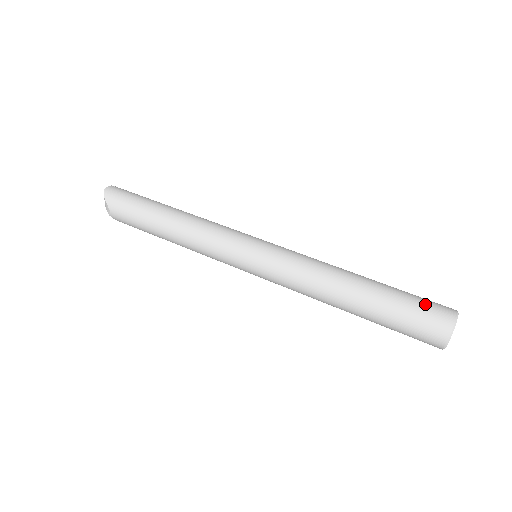
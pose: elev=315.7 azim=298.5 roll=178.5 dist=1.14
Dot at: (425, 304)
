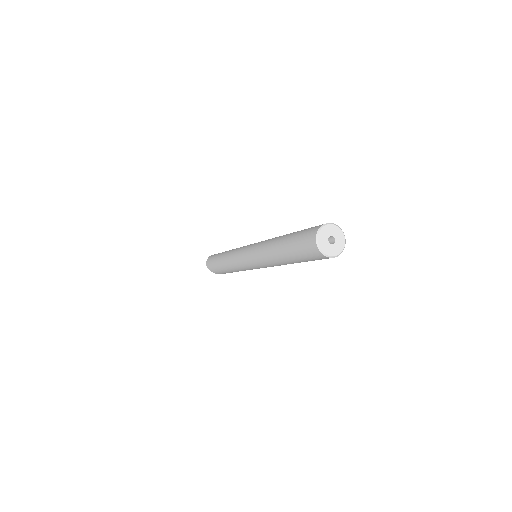
Dot at: occluded
